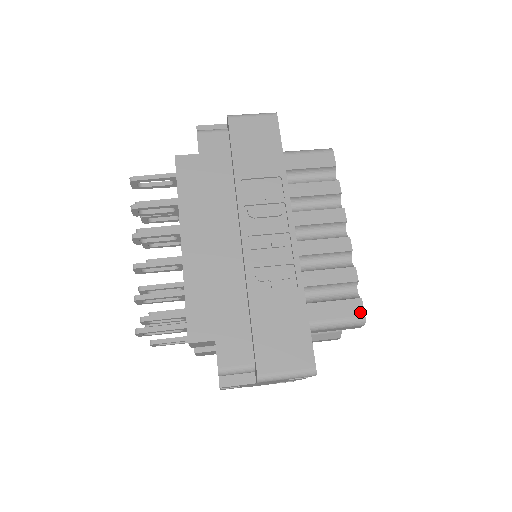
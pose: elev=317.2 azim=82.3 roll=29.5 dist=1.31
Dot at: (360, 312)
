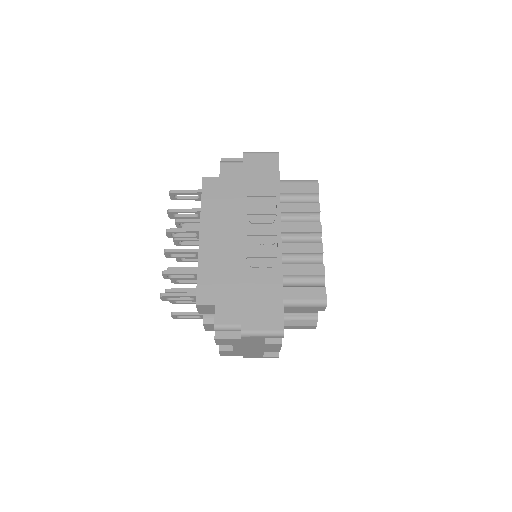
Dot at: (323, 296)
